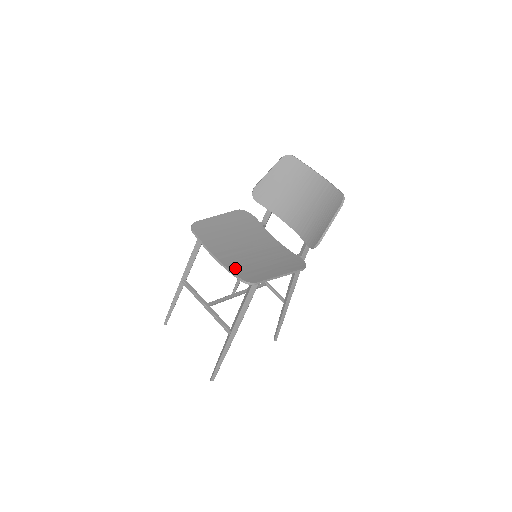
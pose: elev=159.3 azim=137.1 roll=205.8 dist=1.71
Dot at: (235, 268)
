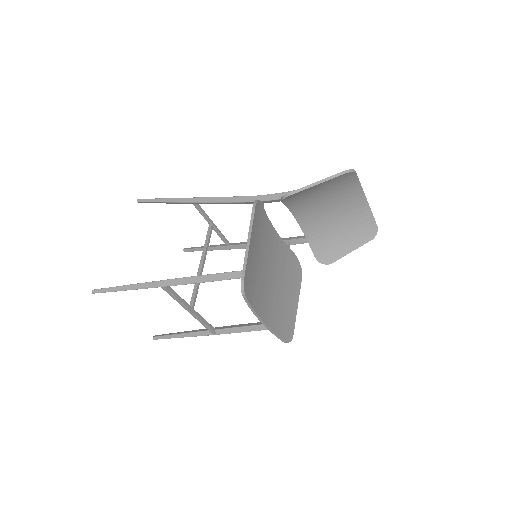
Dot at: (276, 325)
